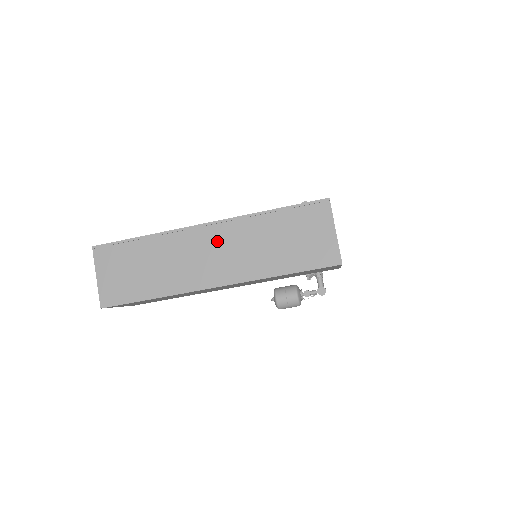
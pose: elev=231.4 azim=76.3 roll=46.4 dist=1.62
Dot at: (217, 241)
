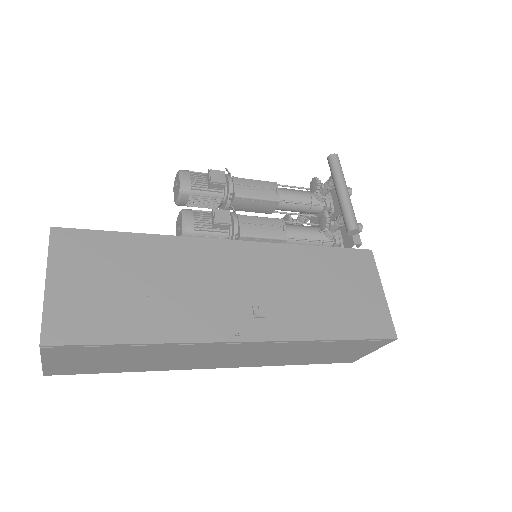
Dot at: (248, 351)
